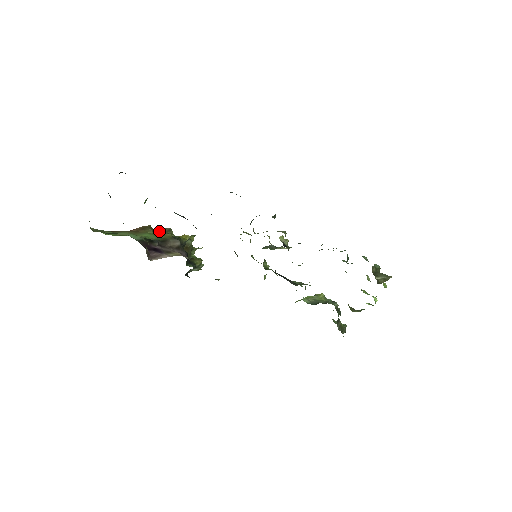
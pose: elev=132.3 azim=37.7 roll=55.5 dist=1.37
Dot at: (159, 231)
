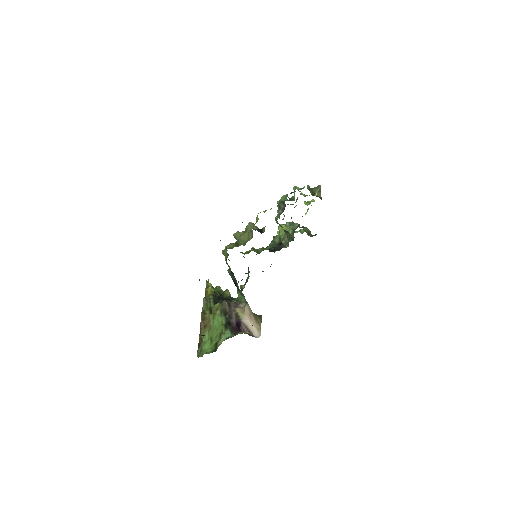
Dot at: (205, 308)
